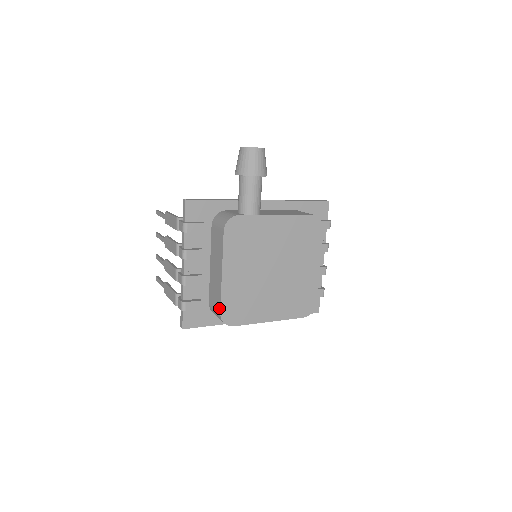
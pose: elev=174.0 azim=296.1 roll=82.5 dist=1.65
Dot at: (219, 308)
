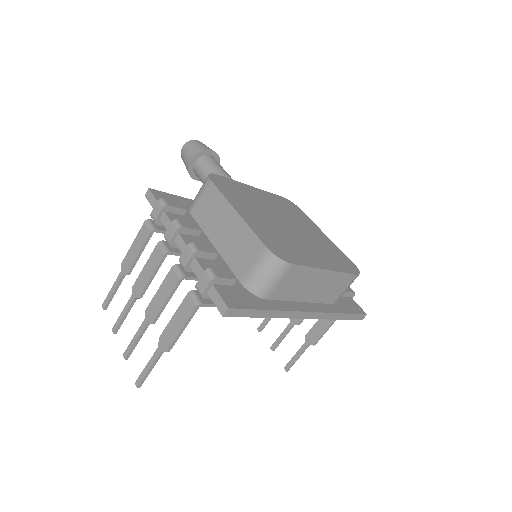
Dot at: (260, 245)
